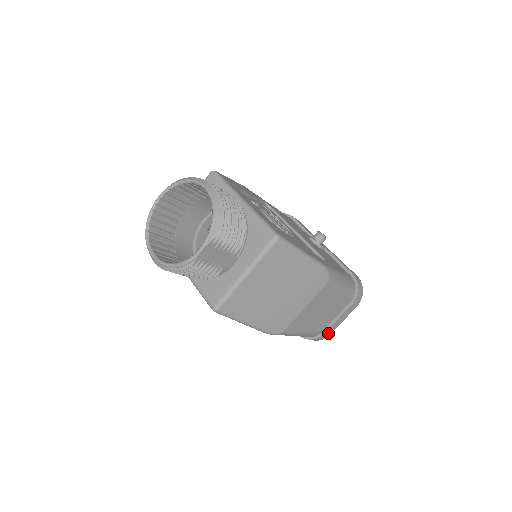
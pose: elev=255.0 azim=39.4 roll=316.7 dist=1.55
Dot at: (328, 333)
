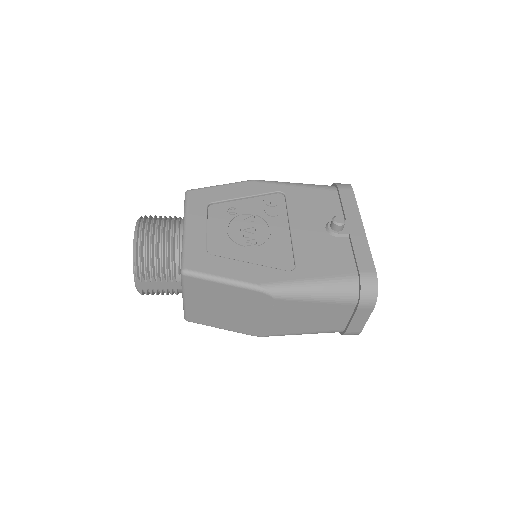
Dot at: (354, 331)
